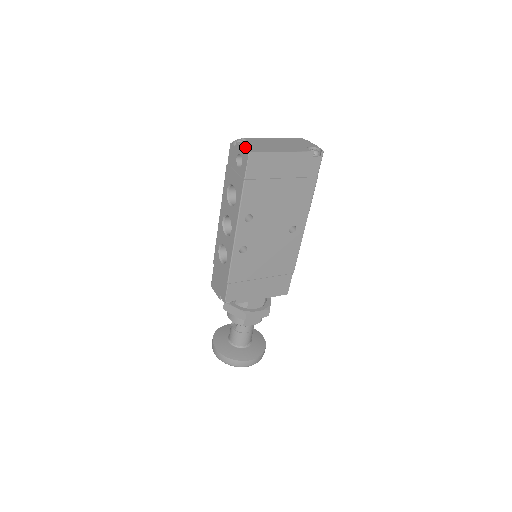
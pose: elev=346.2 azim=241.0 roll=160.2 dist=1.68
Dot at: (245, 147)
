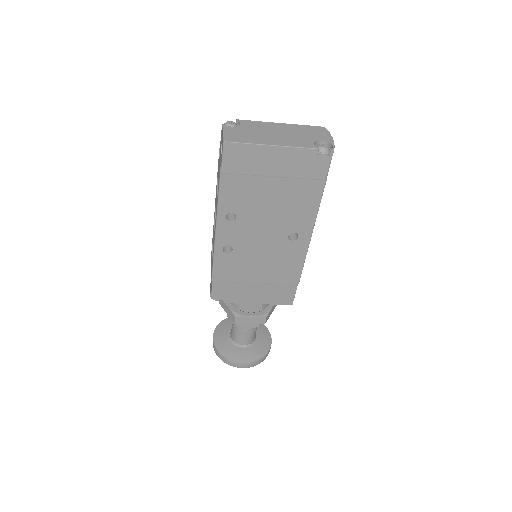
Dot at: (226, 134)
